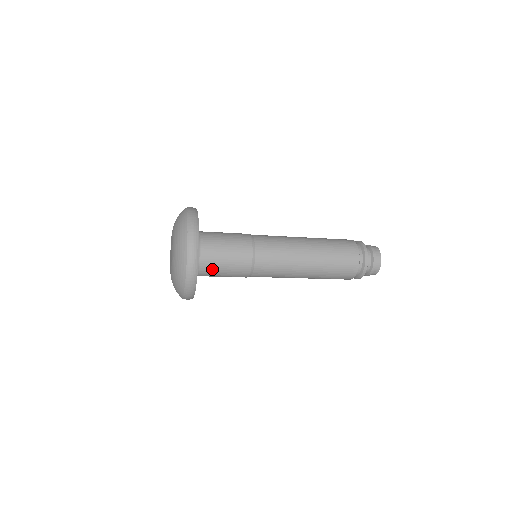
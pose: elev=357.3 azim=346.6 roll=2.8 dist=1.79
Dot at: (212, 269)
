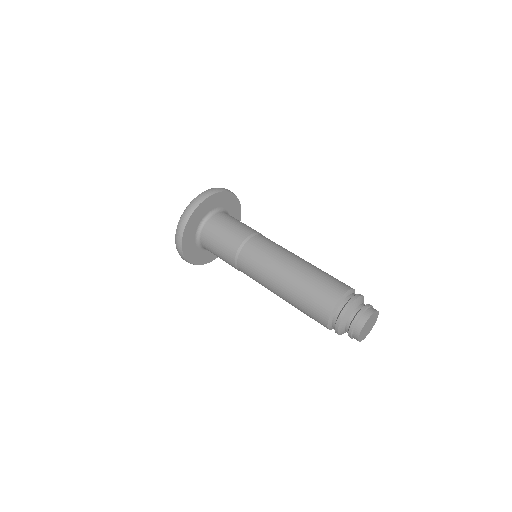
Dot at: (209, 246)
